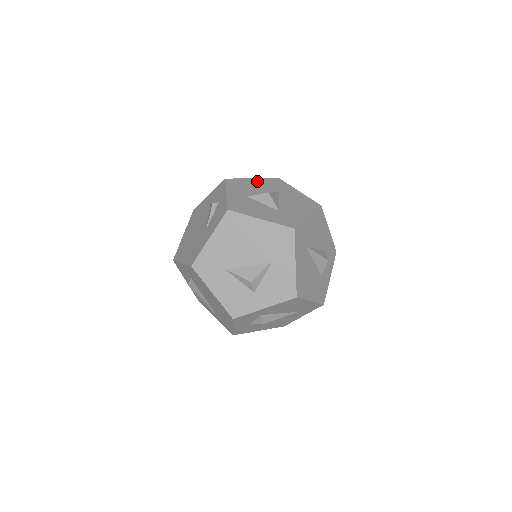
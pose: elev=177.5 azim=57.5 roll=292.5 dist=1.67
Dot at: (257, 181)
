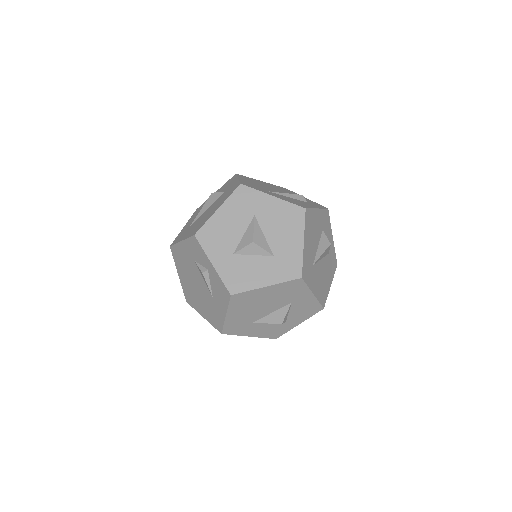
Dot at: (225, 212)
